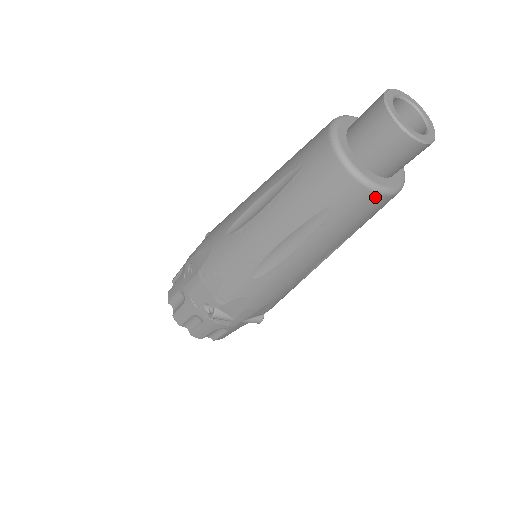
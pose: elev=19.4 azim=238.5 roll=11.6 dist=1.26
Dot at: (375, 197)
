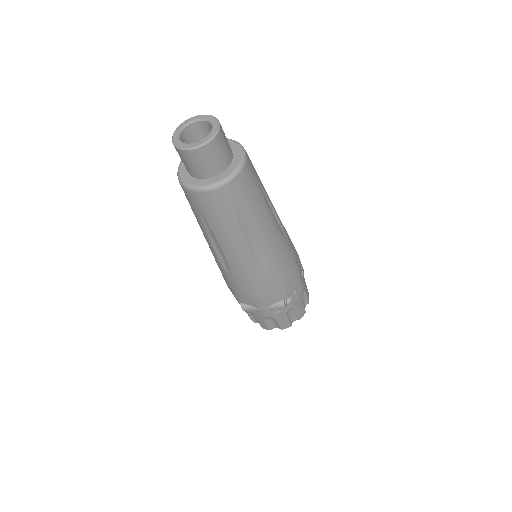
Dot at: (208, 194)
